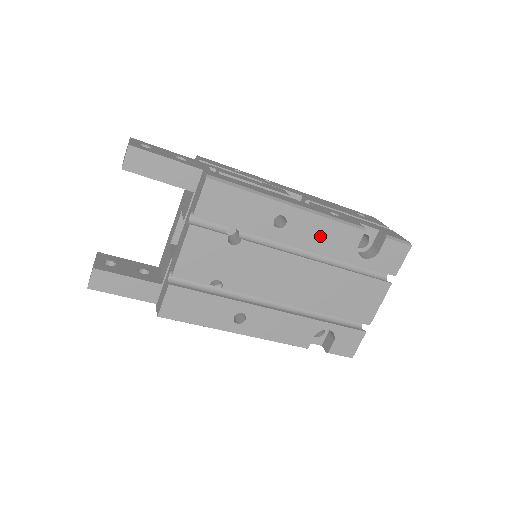
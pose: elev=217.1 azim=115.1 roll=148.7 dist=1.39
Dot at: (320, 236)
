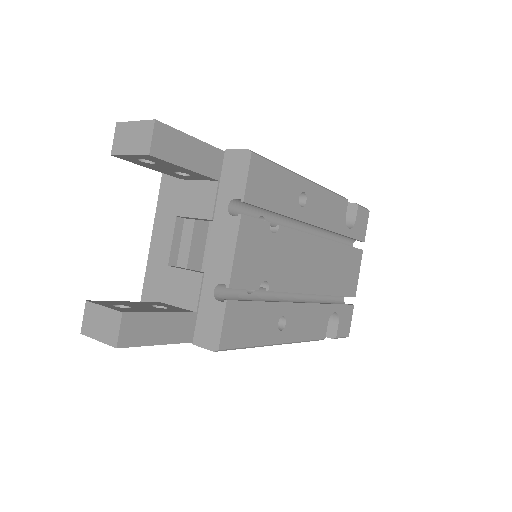
Dot at: (326, 211)
